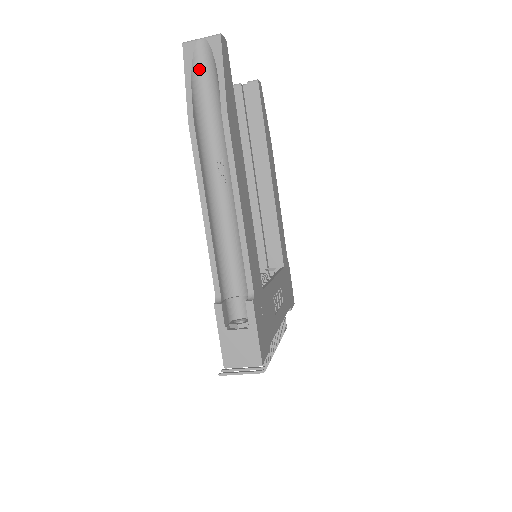
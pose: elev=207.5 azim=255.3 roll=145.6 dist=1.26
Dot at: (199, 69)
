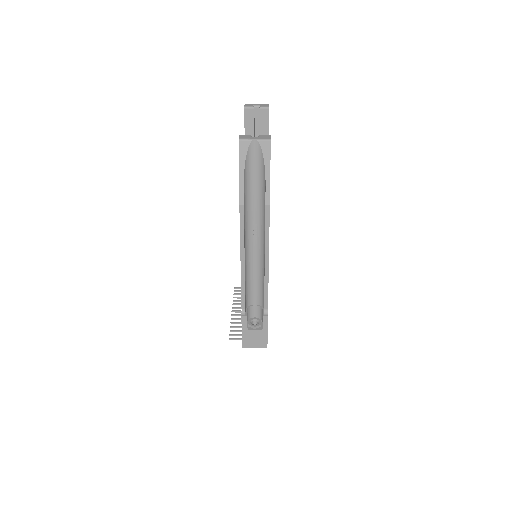
Dot at: (250, 162)
